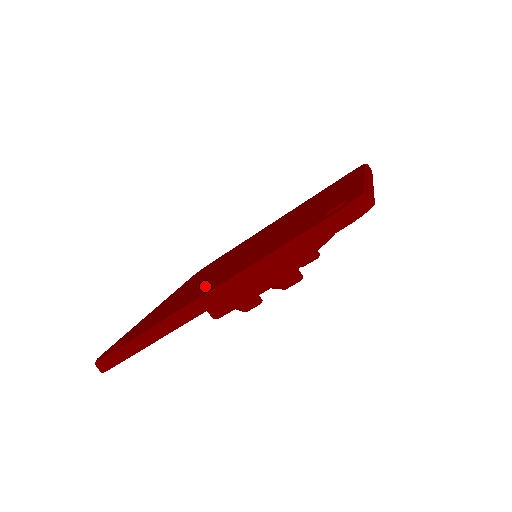
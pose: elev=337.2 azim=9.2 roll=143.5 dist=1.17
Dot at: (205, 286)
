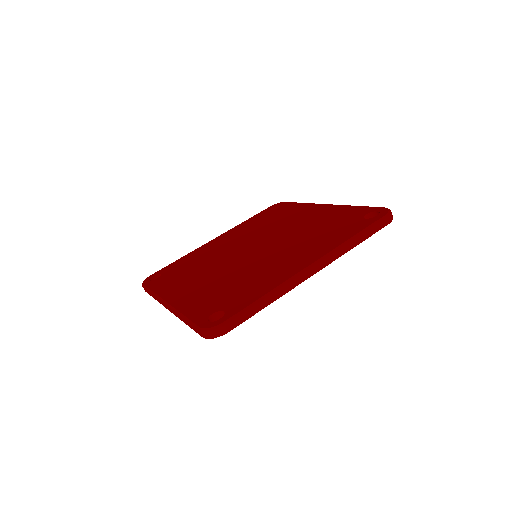
Dot at: (190, 281)
